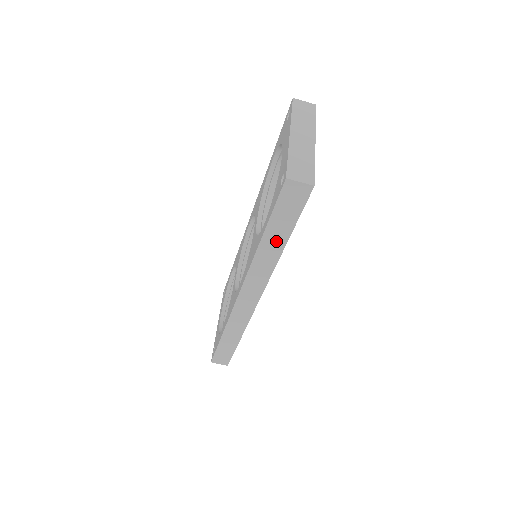
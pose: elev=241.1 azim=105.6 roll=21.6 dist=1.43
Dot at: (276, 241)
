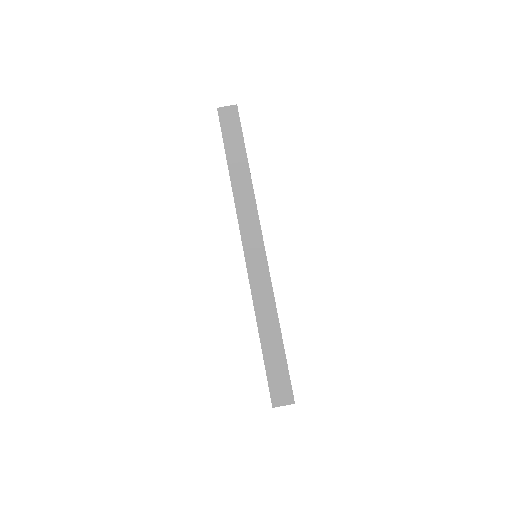
Dot at: (240, 164)
